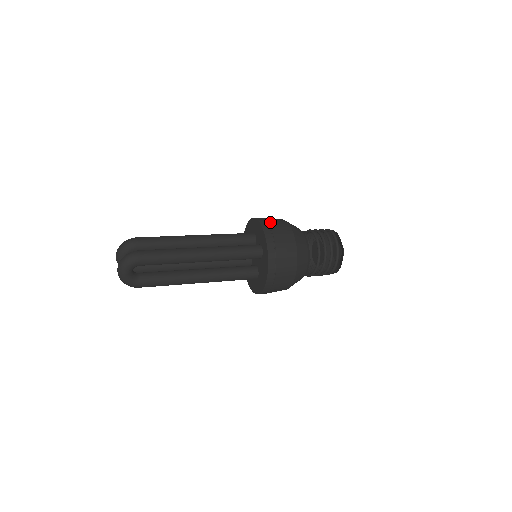
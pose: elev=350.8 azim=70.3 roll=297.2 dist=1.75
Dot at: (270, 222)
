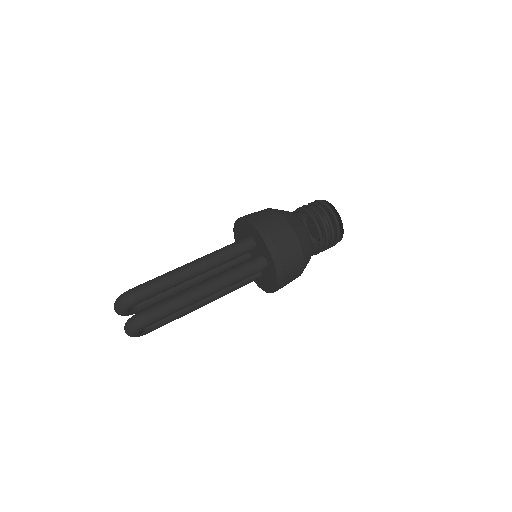
Dot at: (272, 232)
